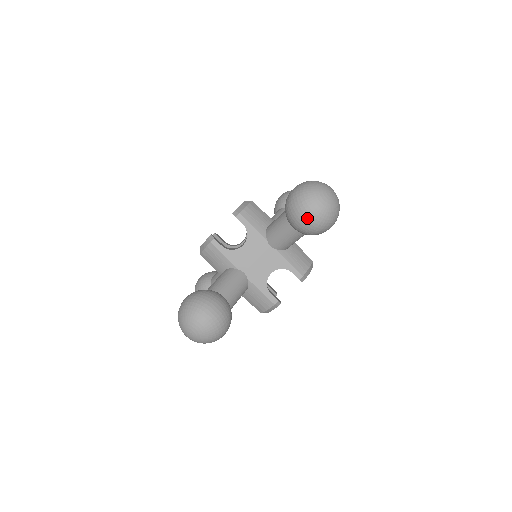
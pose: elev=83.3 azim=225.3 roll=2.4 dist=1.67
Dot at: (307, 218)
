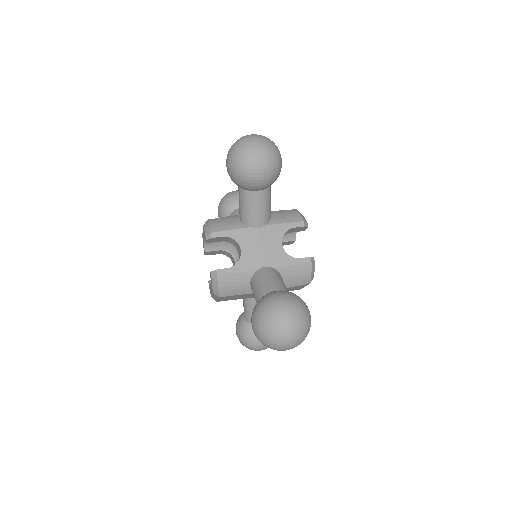
Dot at: (261, 166)
